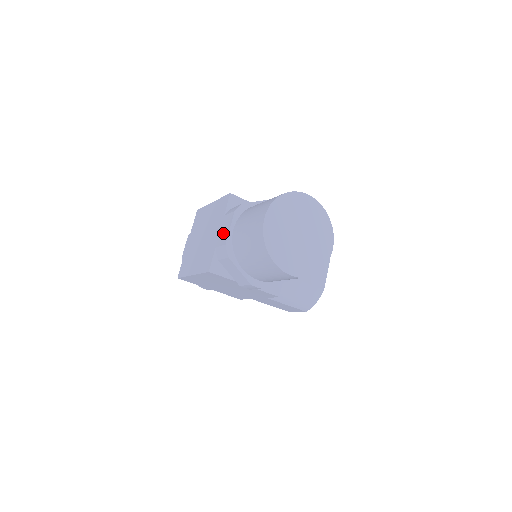
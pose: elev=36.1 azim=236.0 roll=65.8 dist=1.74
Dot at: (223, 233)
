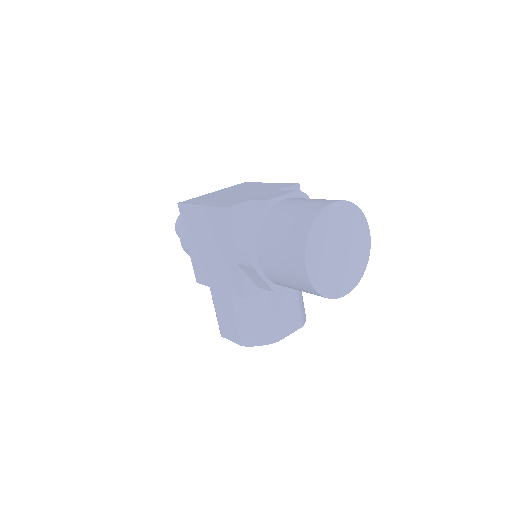
Dot at: (270, 195)
